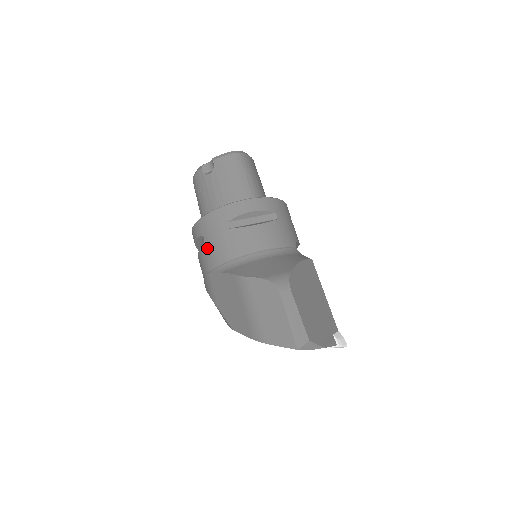
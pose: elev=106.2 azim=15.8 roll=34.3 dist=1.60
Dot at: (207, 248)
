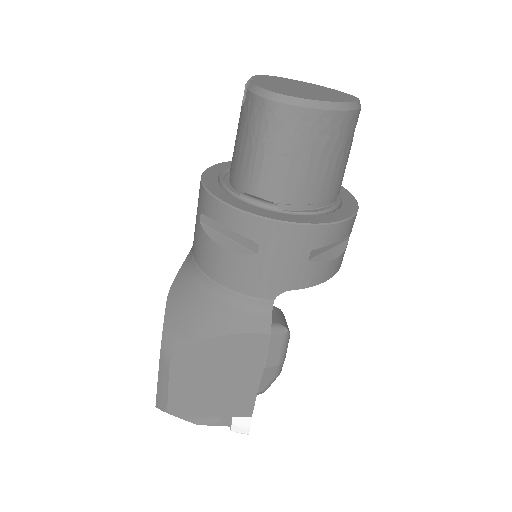
Dot at: occluded
